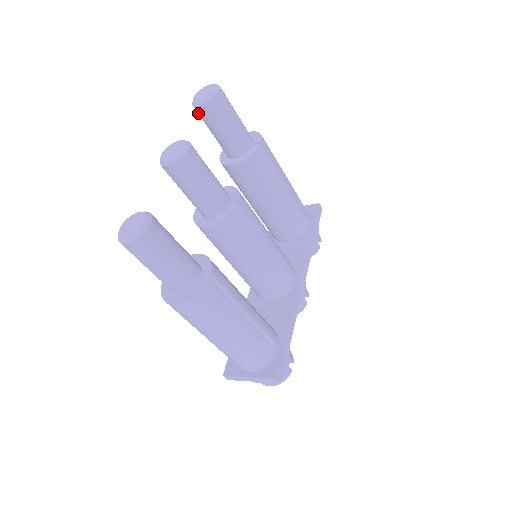
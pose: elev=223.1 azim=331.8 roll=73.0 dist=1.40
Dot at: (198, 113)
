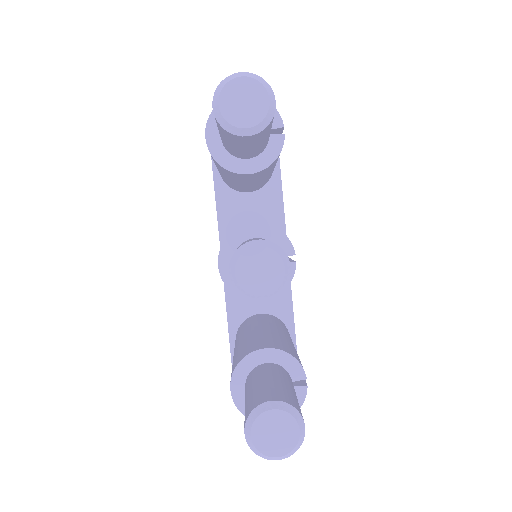
Dot at: (224, 132)
